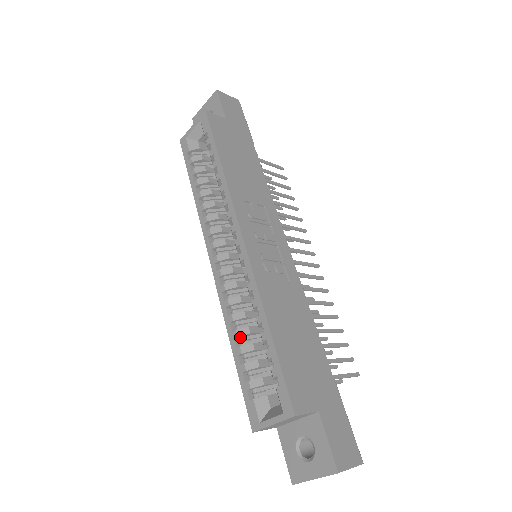
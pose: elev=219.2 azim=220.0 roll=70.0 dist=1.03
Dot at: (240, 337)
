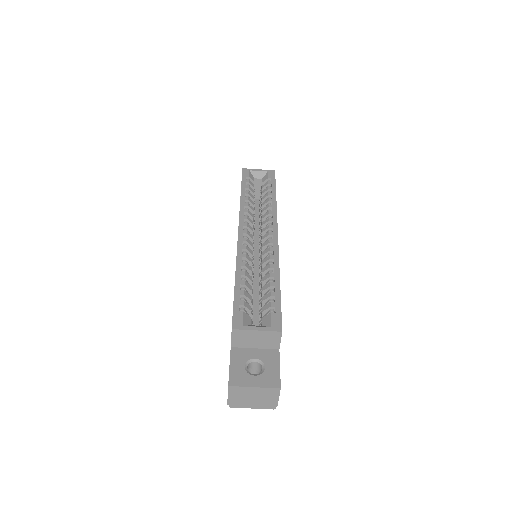
Dot at: (244, 278)
